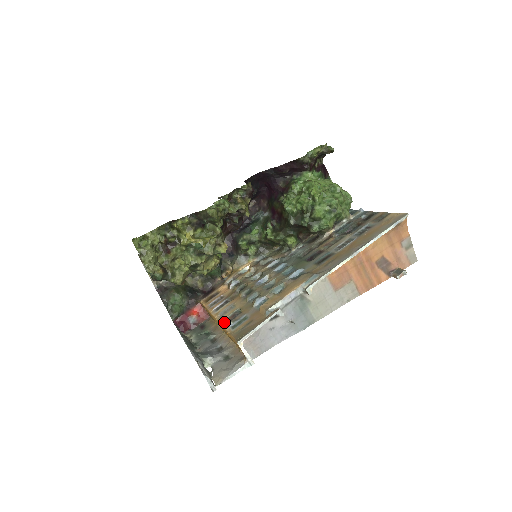
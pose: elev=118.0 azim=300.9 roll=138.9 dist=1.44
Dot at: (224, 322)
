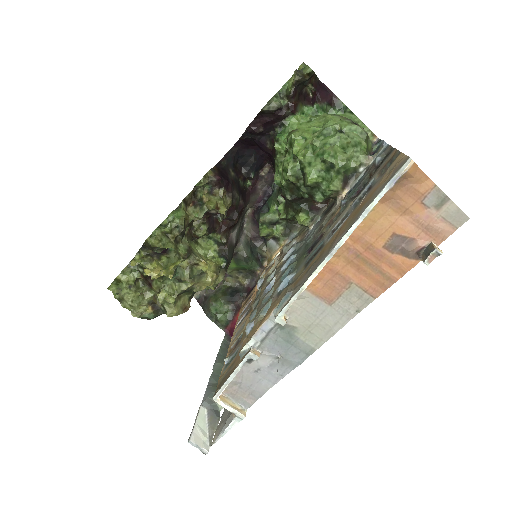
Dot at: (228, 353)
